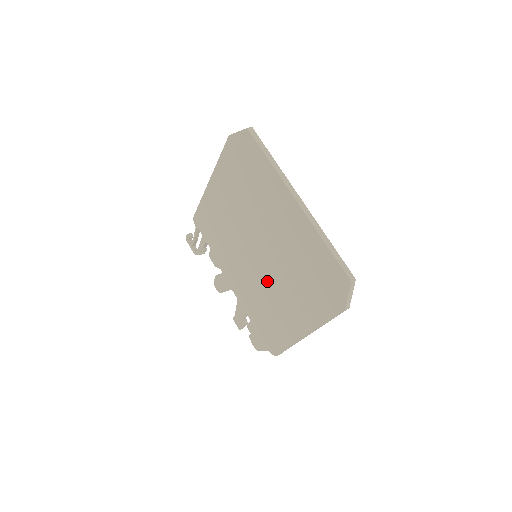
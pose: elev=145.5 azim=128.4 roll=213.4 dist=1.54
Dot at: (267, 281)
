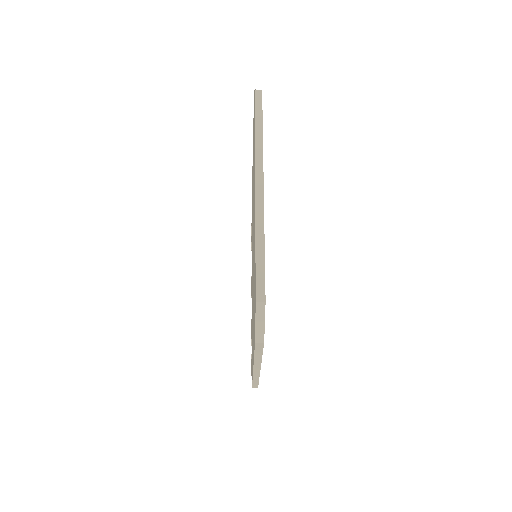
Dot at: occluded
